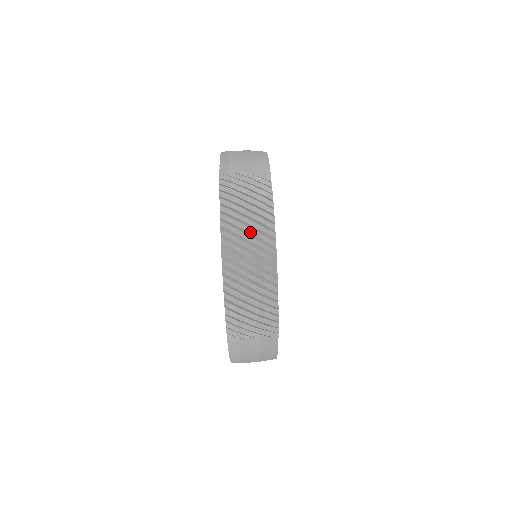
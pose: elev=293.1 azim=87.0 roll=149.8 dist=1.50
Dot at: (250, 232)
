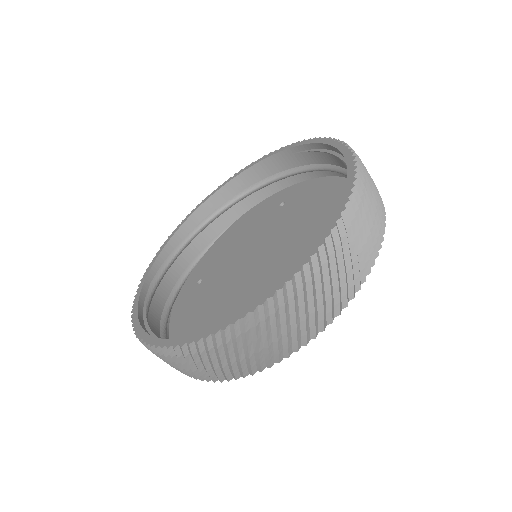
Dot at: (211, 365)
